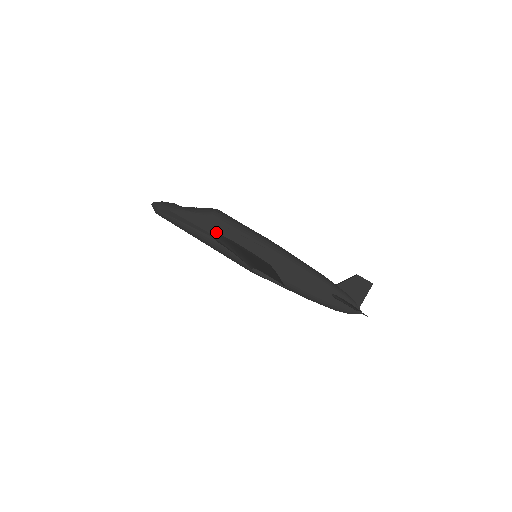
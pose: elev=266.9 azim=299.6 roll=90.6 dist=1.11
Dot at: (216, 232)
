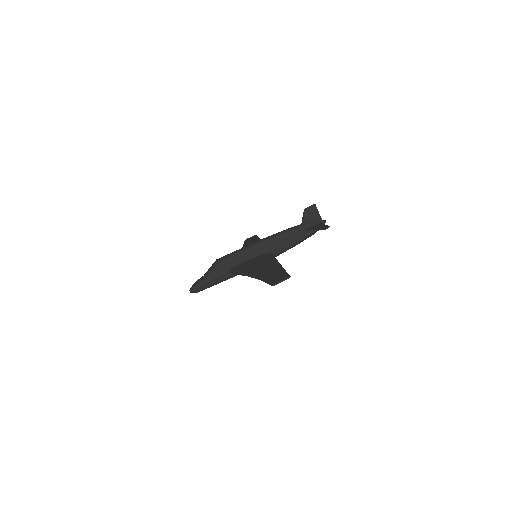
Dot at: (229, 269)
